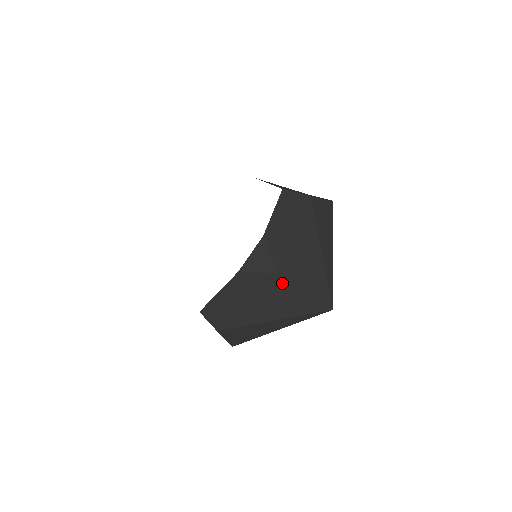
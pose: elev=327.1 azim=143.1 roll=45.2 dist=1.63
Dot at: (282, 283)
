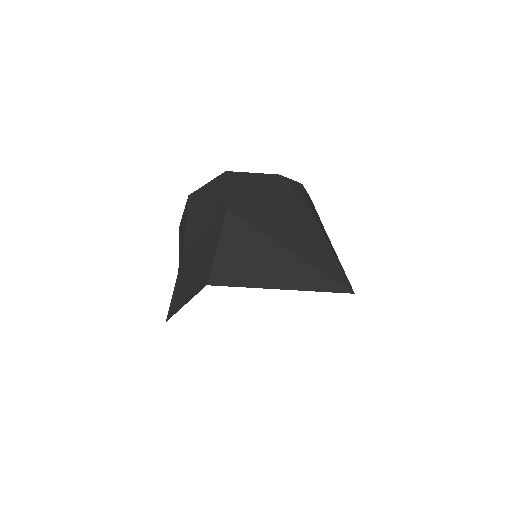
Dot at: (311, 221)
